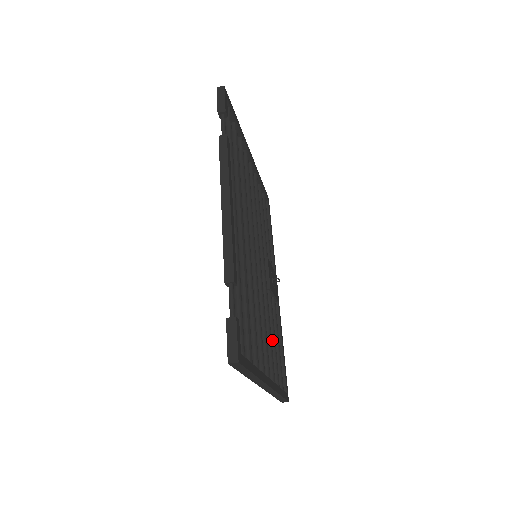
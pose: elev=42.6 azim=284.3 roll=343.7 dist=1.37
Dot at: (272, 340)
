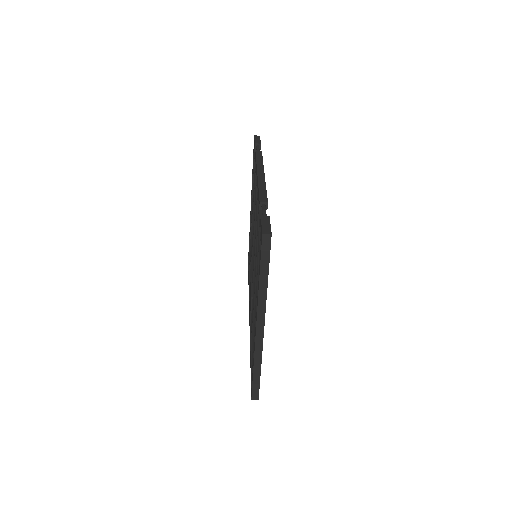
Dot at: occluded
